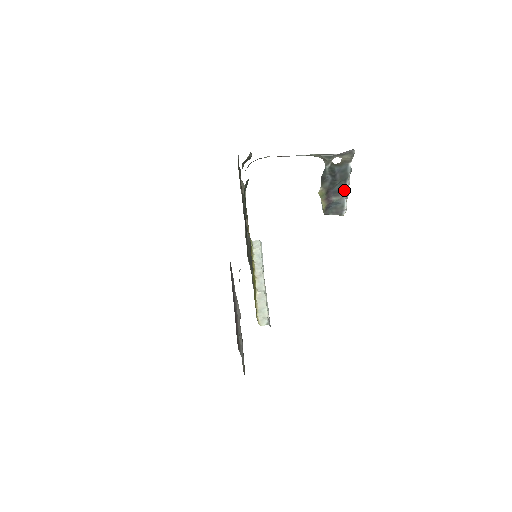
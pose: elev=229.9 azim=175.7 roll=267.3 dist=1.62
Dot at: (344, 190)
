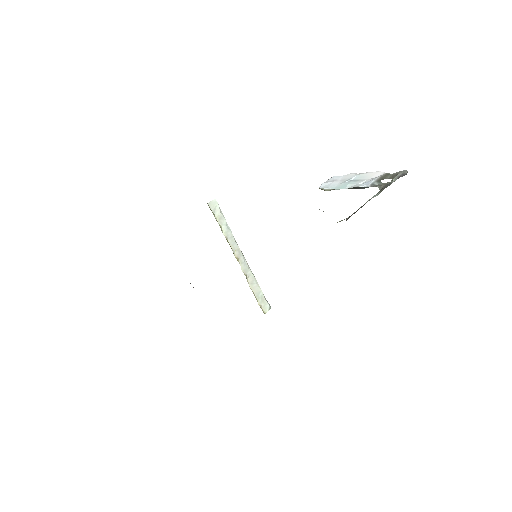
Dot at: occluded
